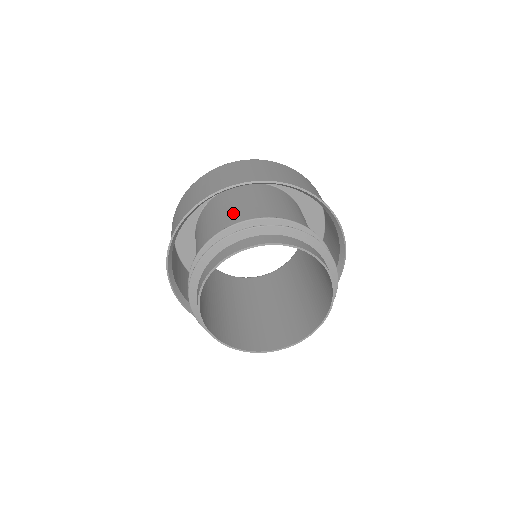
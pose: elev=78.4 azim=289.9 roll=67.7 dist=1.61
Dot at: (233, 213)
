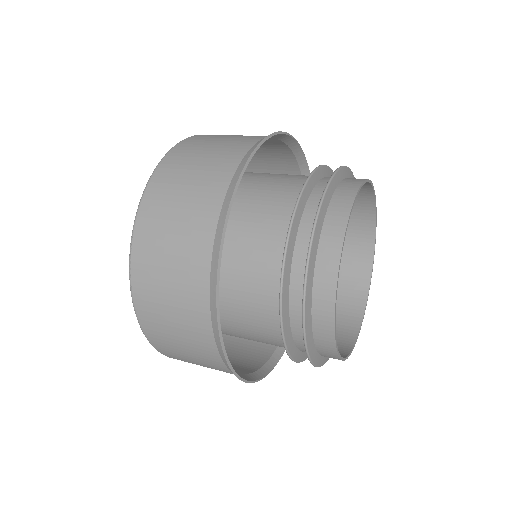
Dot at: (255, 190)
